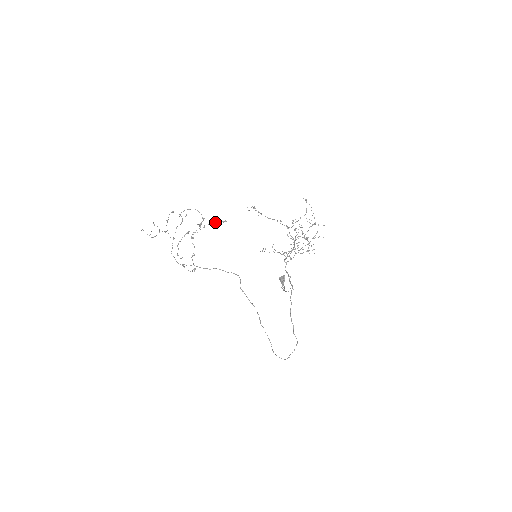
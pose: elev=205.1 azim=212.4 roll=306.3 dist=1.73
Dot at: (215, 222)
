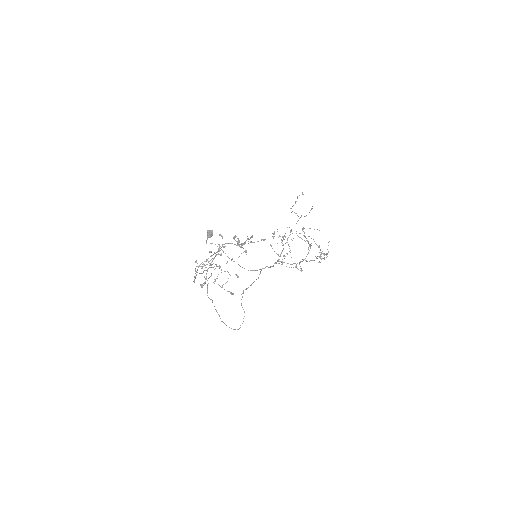
Dot at: (257, 241)
